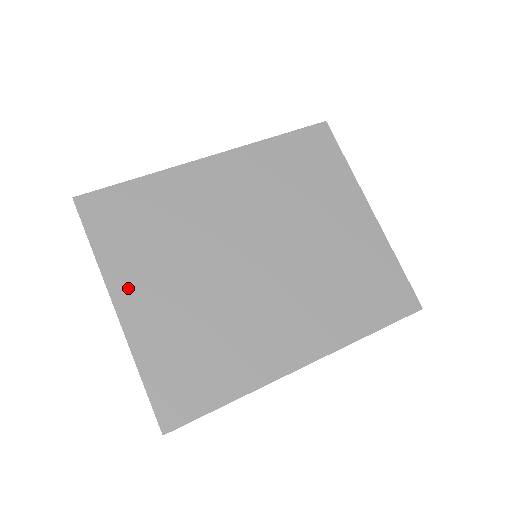
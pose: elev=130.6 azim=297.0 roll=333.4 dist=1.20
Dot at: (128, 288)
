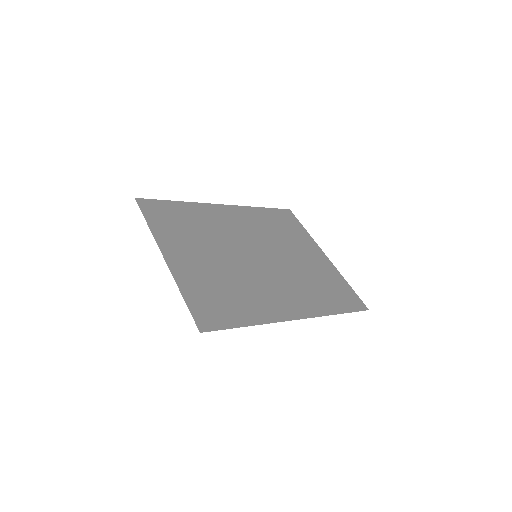
Dot at: (172, 248)
